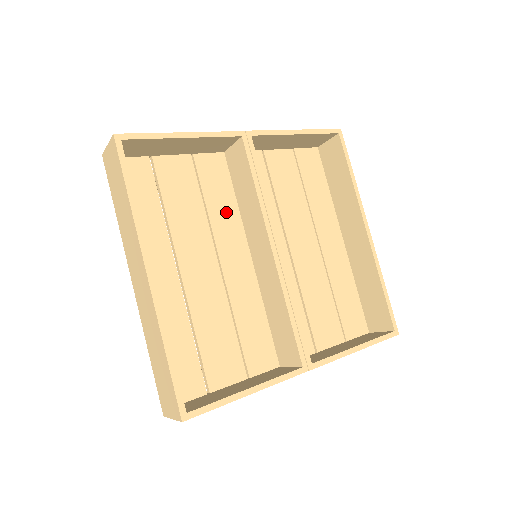
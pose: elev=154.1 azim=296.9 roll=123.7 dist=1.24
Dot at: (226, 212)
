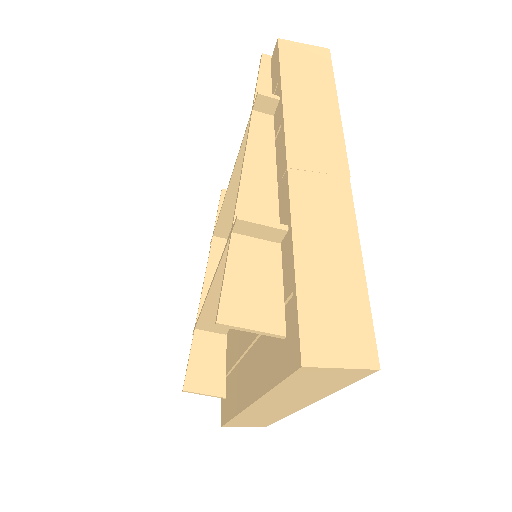
Dot at: occluded
